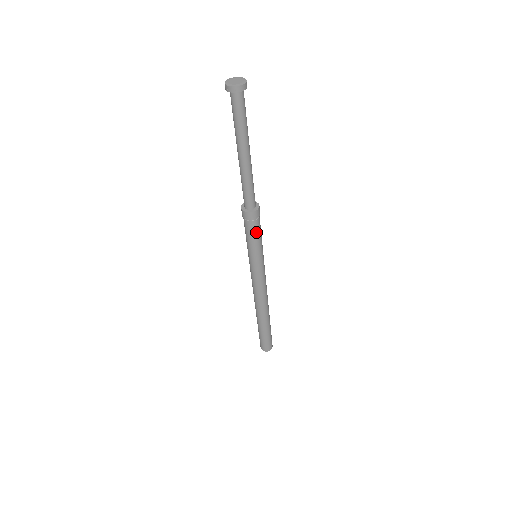
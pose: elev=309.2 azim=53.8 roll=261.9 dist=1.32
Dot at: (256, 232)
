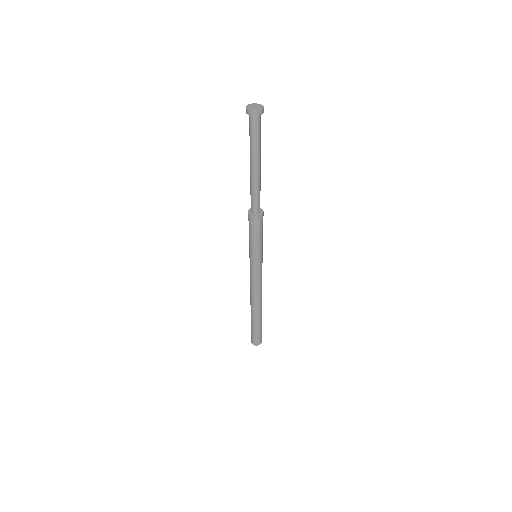
Dot at: (254, 235)
